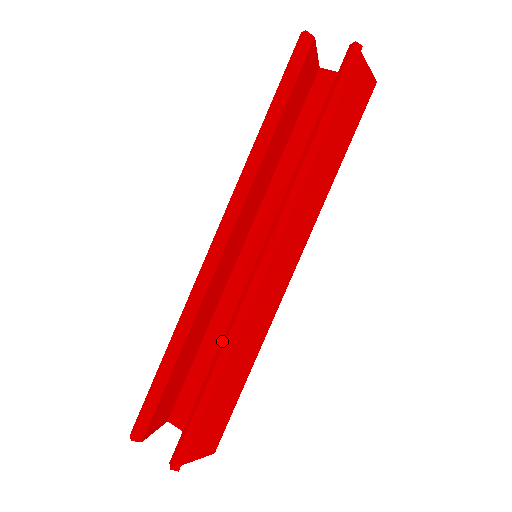
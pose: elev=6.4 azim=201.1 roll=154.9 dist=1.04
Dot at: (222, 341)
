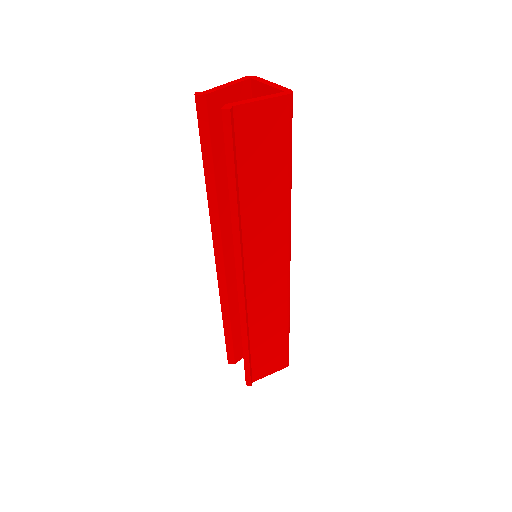
Dot at: occluded
